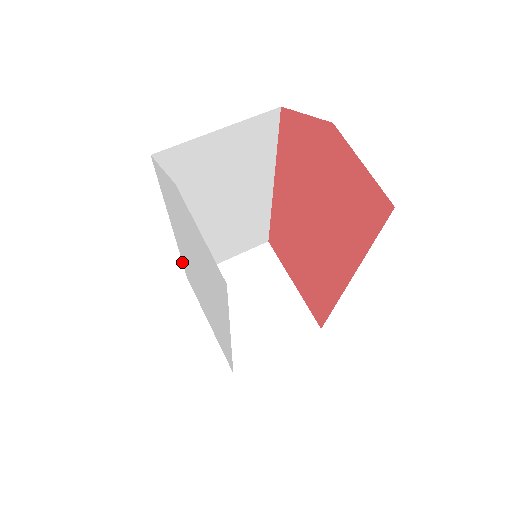
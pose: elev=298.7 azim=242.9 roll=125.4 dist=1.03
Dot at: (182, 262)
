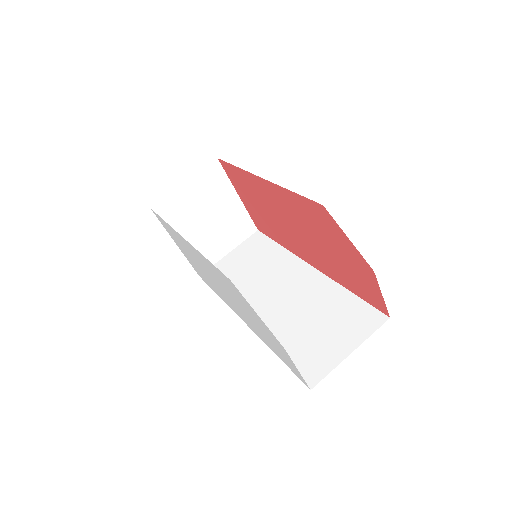
Dot at: (160, 217)
